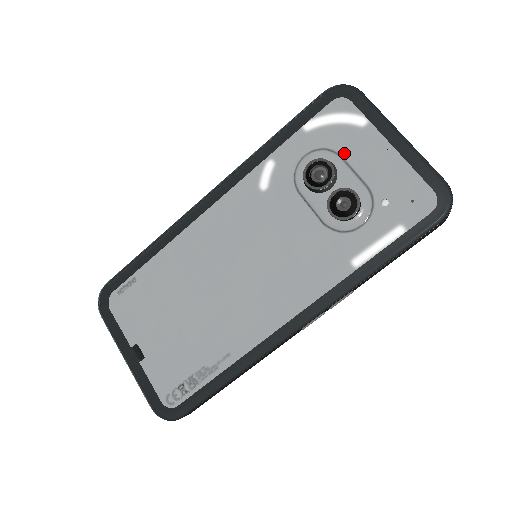
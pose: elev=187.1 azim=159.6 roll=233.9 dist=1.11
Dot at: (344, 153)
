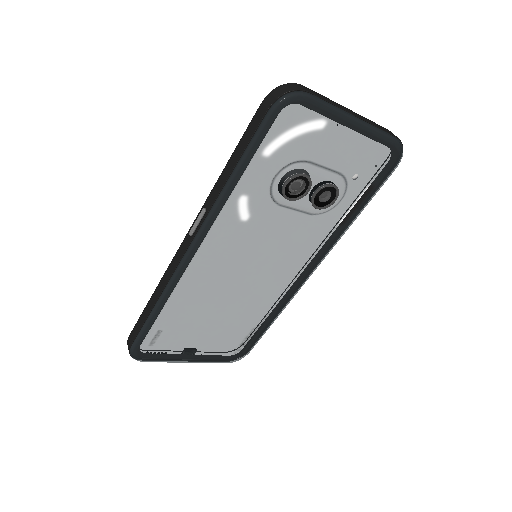
Dot at: (312, 158)
